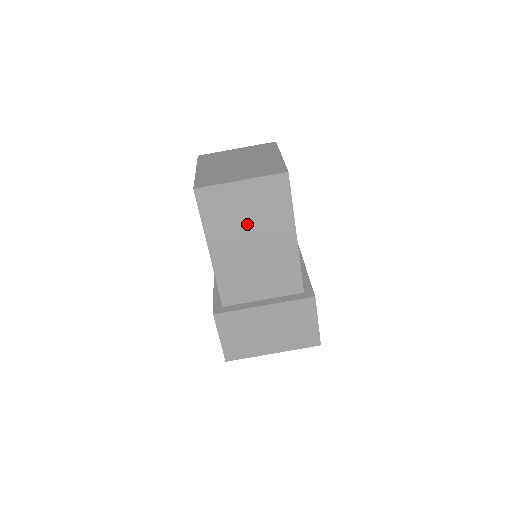
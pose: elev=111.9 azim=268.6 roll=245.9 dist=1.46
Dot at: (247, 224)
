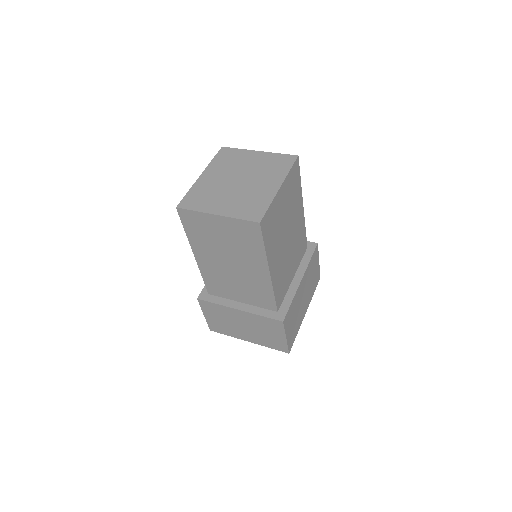
Dot at: (224, 248)
